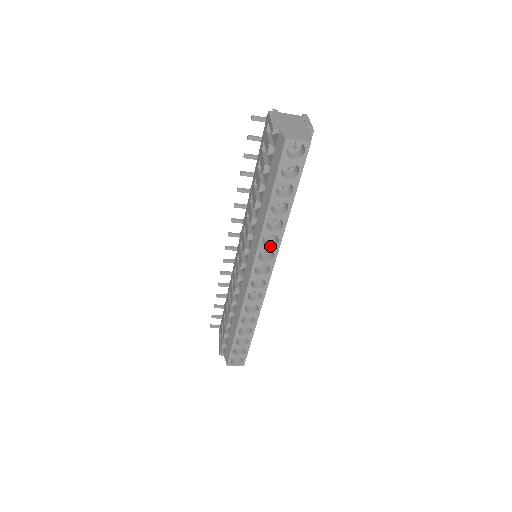
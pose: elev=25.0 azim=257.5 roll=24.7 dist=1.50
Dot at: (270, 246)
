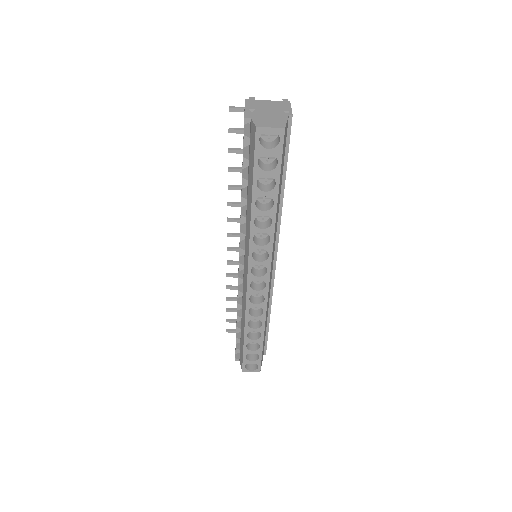
Dot at: (263, 245)
